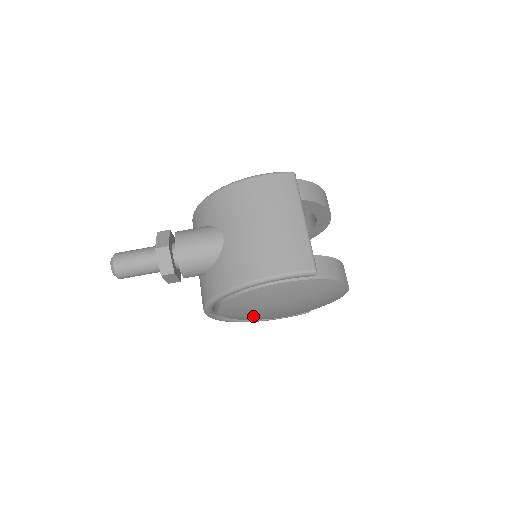
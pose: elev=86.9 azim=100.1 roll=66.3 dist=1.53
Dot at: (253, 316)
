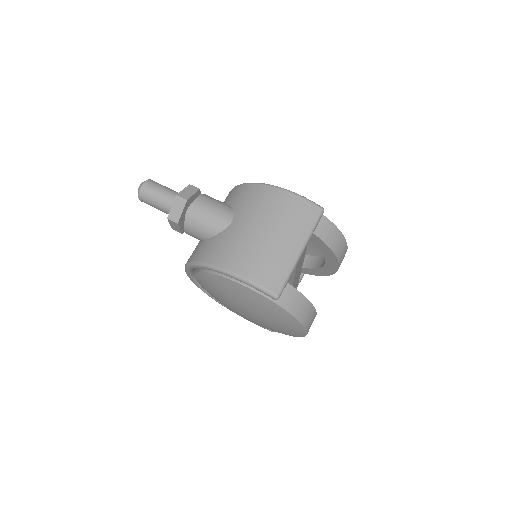
Dot at: (220, 300)
